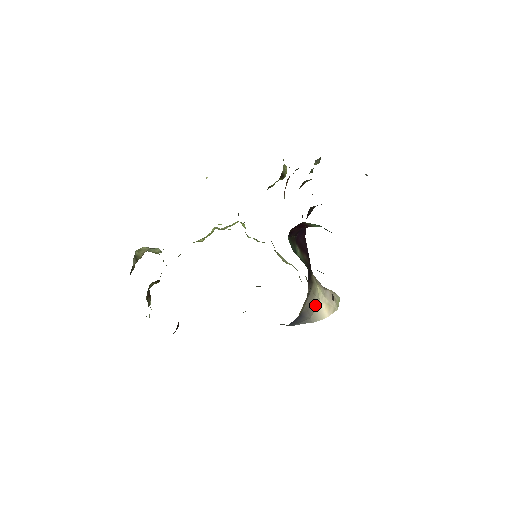
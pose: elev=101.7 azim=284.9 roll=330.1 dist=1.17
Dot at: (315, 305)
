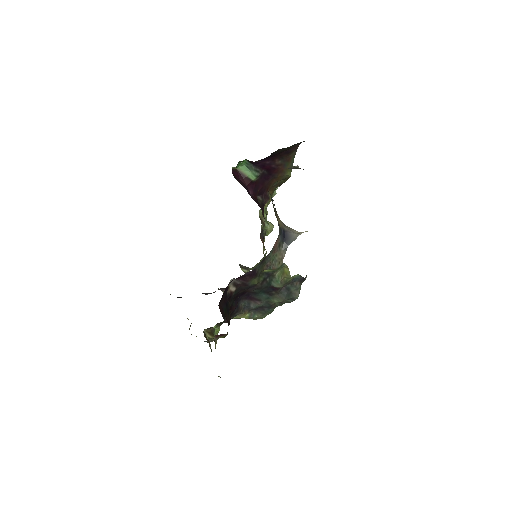
Dot at: (296, 232)
